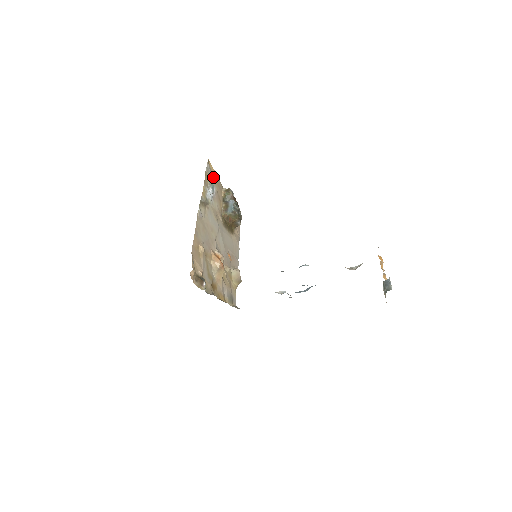
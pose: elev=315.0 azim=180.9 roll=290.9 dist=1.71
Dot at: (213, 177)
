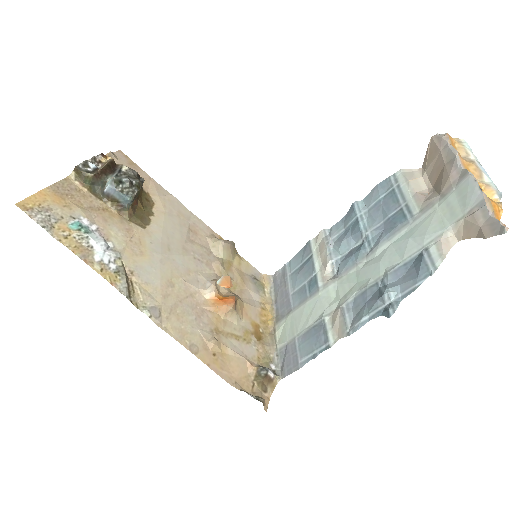
Dot at: (55, 207)
